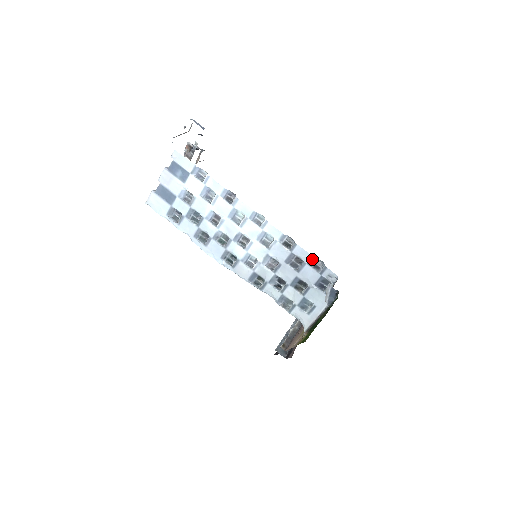
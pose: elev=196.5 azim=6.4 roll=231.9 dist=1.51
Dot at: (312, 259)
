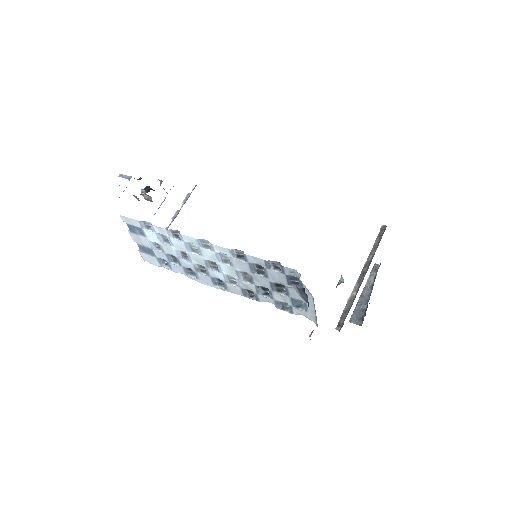
Dot at: (266, 263)
